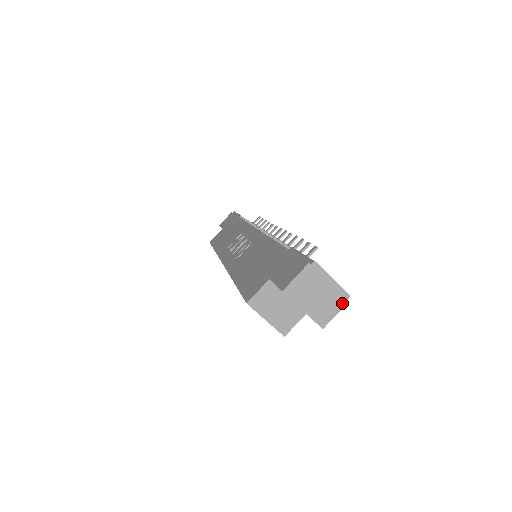
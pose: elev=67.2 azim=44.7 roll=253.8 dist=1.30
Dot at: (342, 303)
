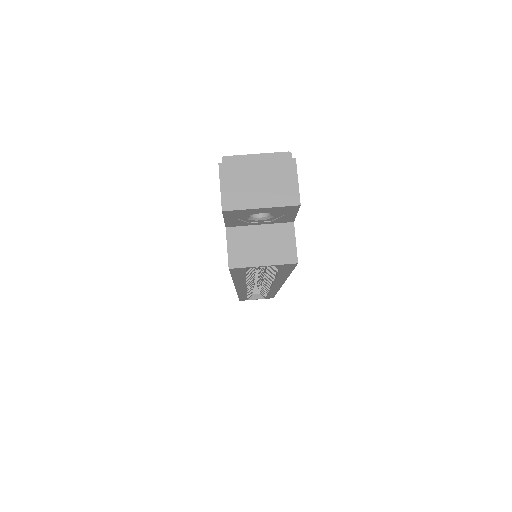
Dot at: (291, 165)
